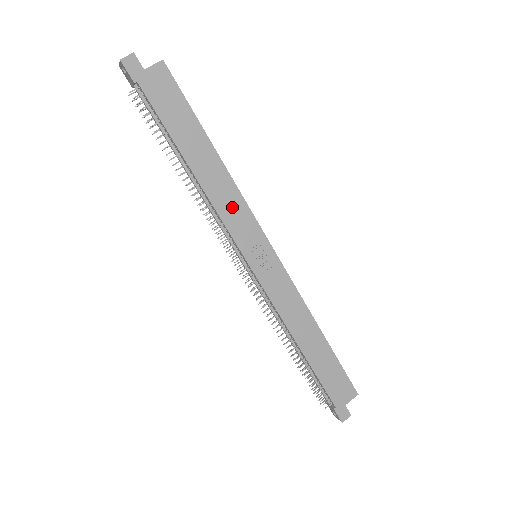
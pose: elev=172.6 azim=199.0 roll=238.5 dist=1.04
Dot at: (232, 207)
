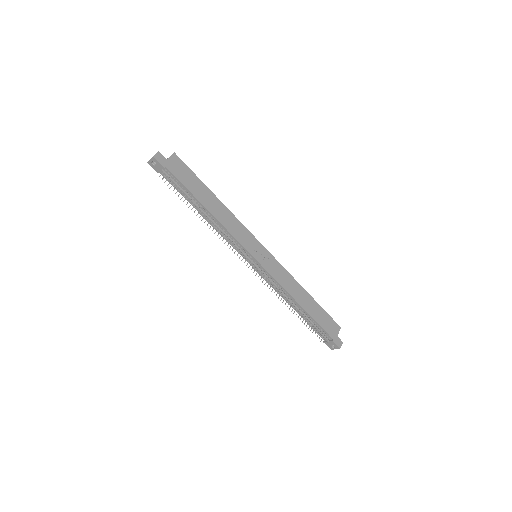
Dot at: (236, 228)
